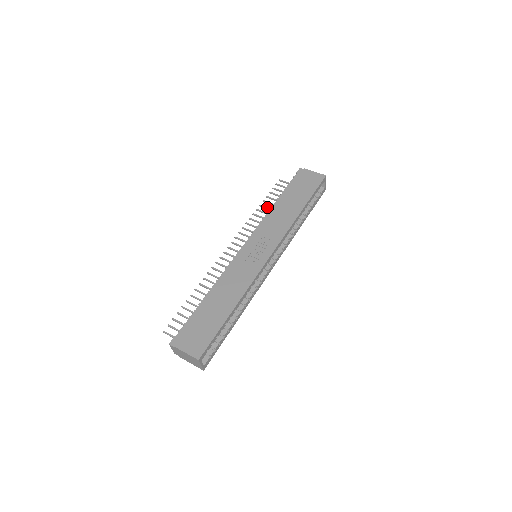
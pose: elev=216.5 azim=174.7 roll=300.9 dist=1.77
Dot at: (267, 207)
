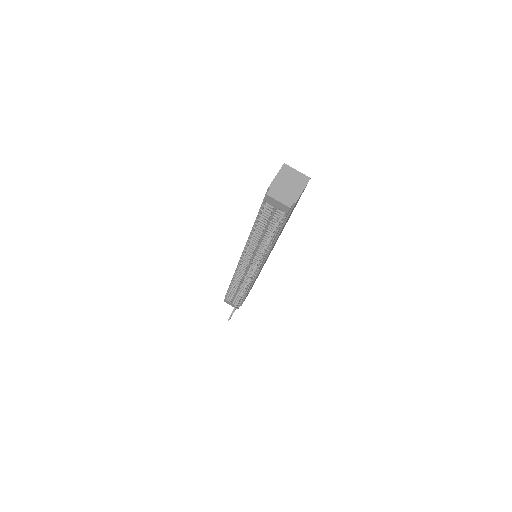
Dot at: occluded
